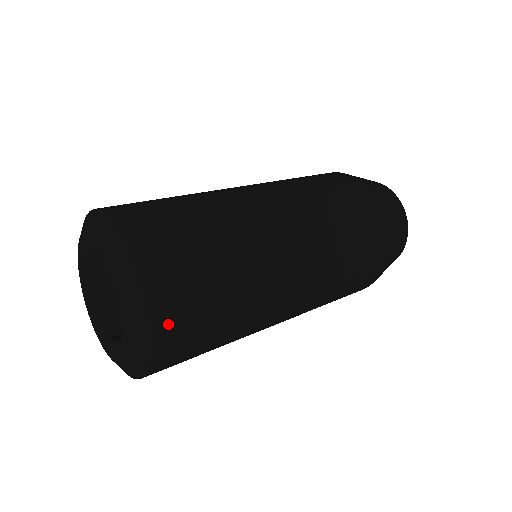
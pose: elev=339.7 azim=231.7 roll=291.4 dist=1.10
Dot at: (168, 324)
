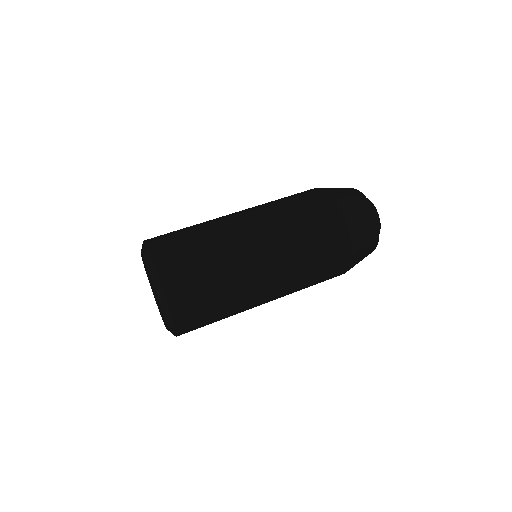
Dot at: (174, 291)
